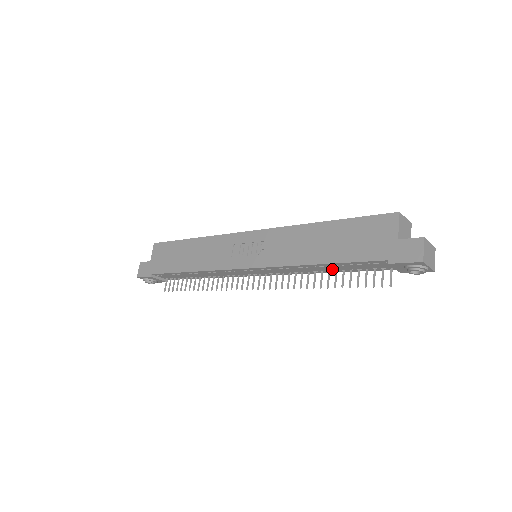
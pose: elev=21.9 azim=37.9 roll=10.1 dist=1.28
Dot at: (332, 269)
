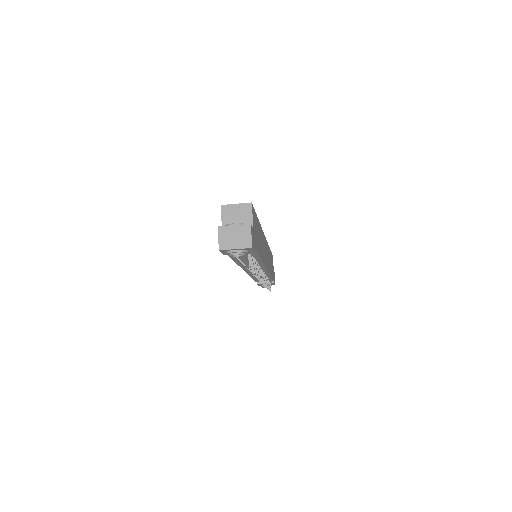
Dot at: occluded
